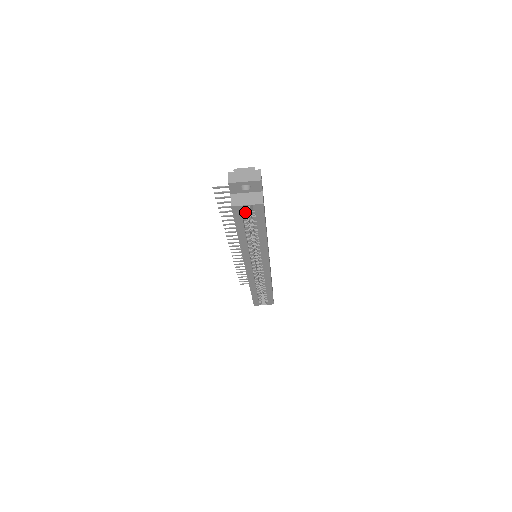
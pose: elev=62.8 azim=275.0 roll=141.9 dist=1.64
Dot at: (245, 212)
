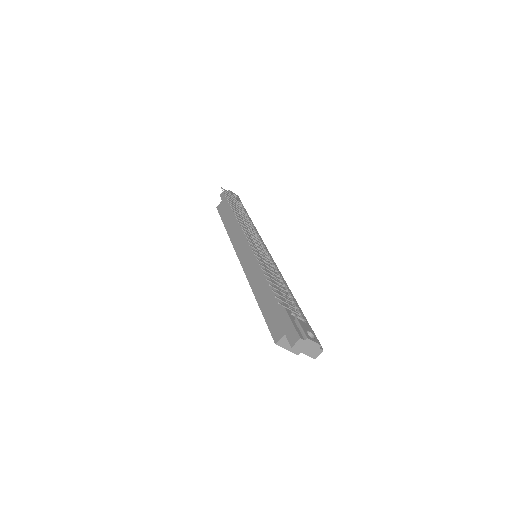
Dot at: occluded
